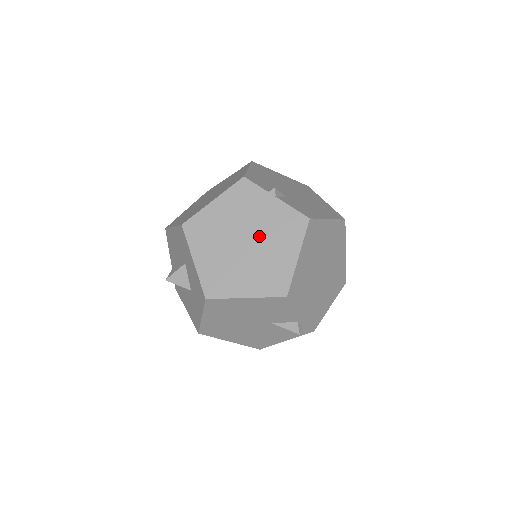
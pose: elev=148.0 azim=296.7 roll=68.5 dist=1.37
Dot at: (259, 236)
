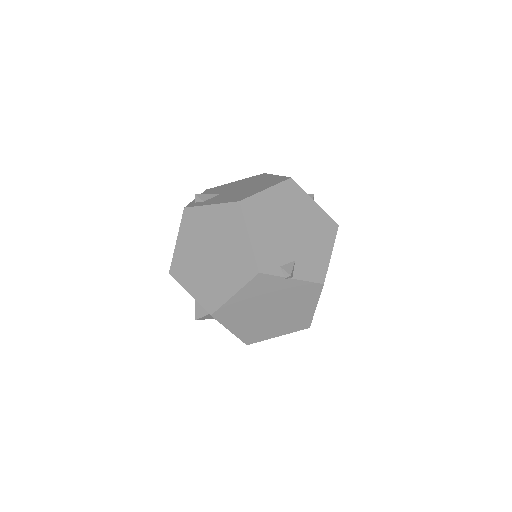
Dot at: (282, 305)
